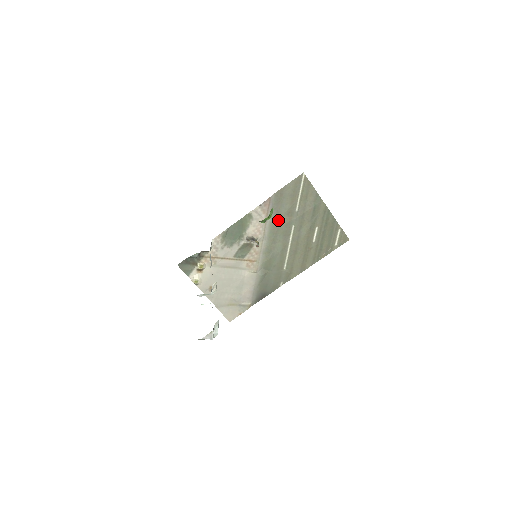
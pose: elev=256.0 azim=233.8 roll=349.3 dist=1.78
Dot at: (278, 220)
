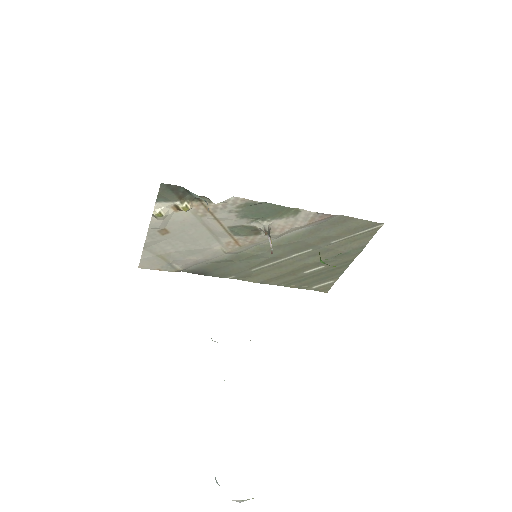
Dot at: (309, 236)
